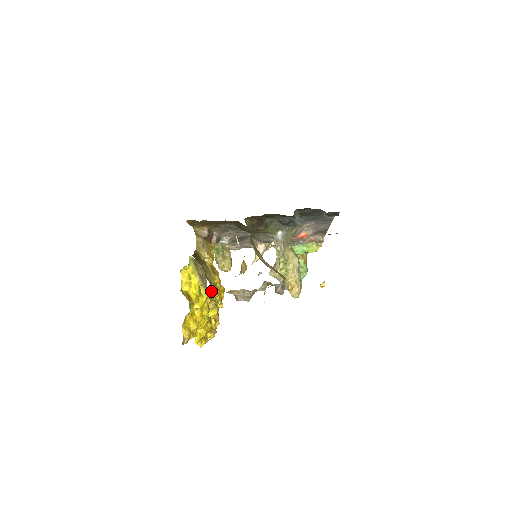
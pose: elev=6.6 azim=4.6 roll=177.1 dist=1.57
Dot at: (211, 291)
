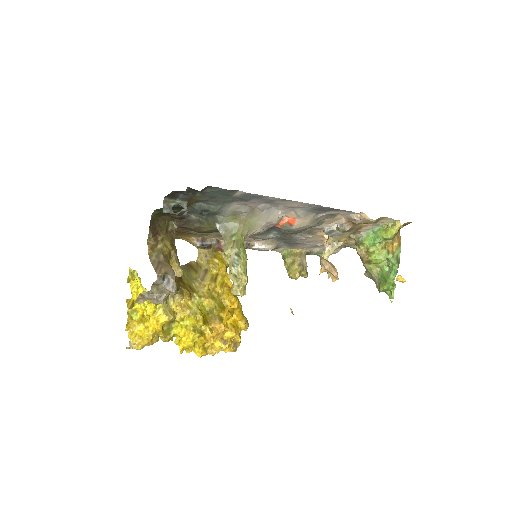
Dot at: (193, 299)
